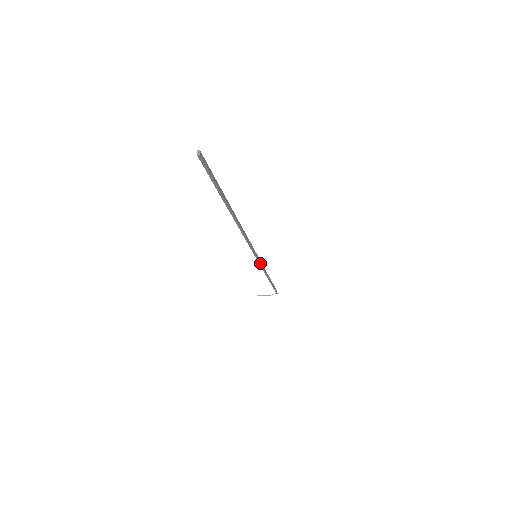
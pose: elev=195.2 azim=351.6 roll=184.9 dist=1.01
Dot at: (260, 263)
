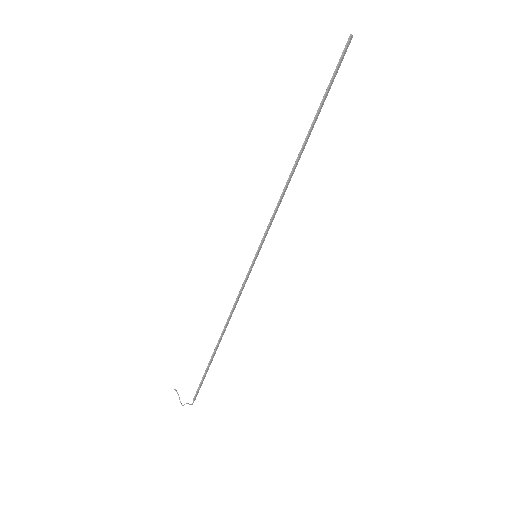
Dot at: (247, 277)
